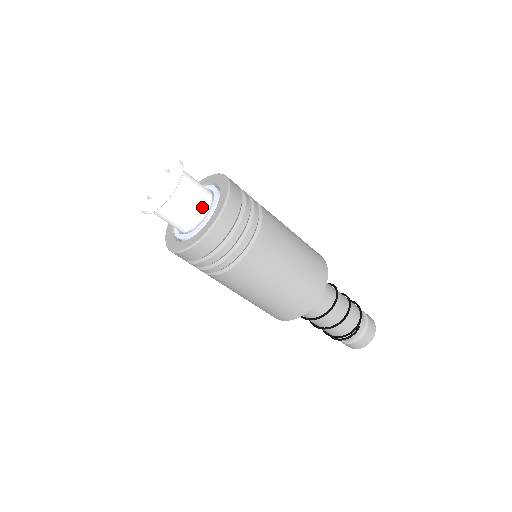
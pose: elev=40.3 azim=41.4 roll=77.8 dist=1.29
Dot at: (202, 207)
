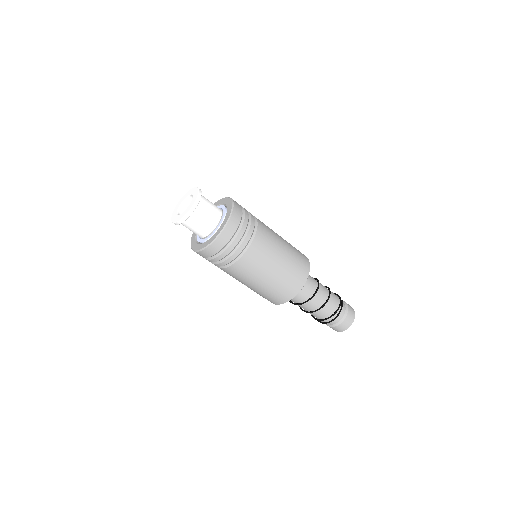
Dot at: (218, 209)
